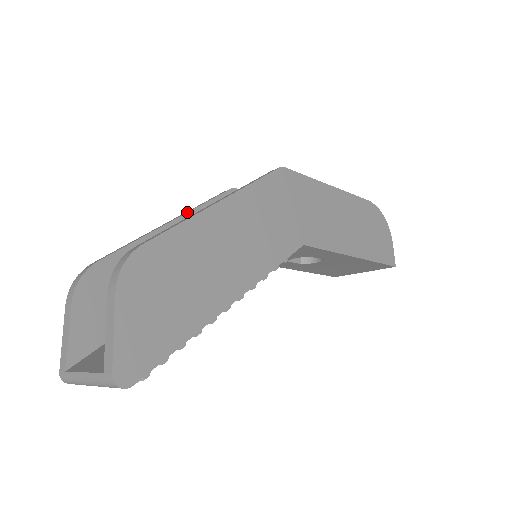
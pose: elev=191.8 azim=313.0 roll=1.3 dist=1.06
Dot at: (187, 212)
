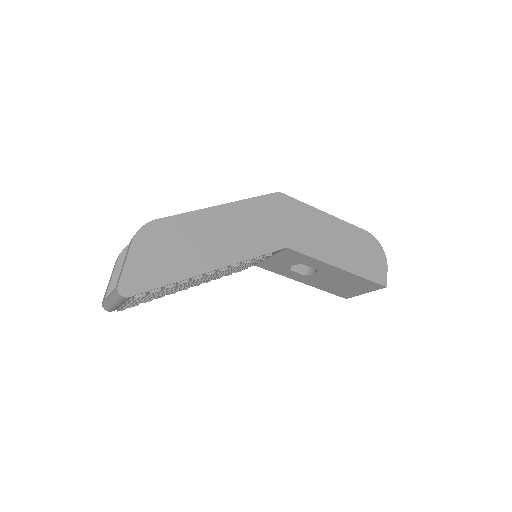
Dot at: occluded
